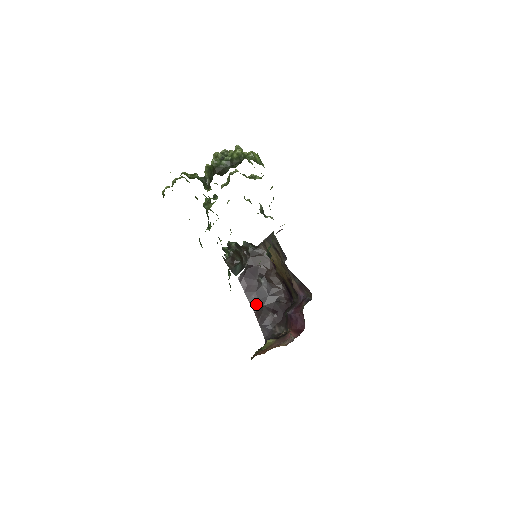
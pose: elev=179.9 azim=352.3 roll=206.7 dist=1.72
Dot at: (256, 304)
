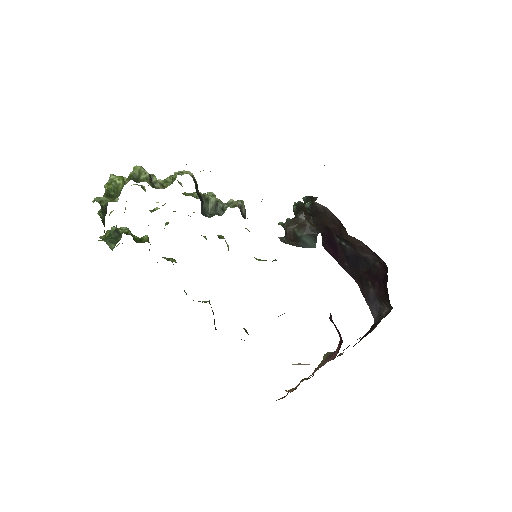
Dot at: (354, 273)
